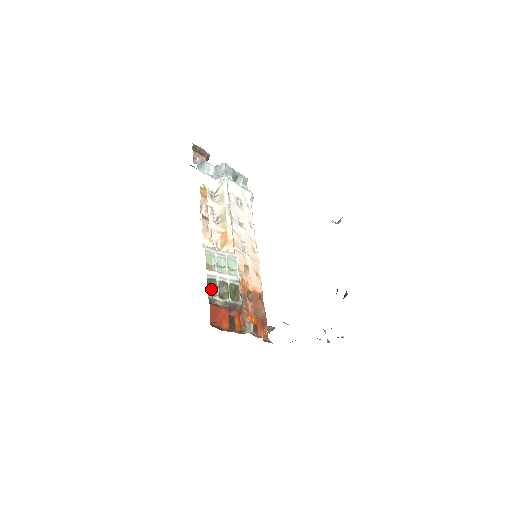
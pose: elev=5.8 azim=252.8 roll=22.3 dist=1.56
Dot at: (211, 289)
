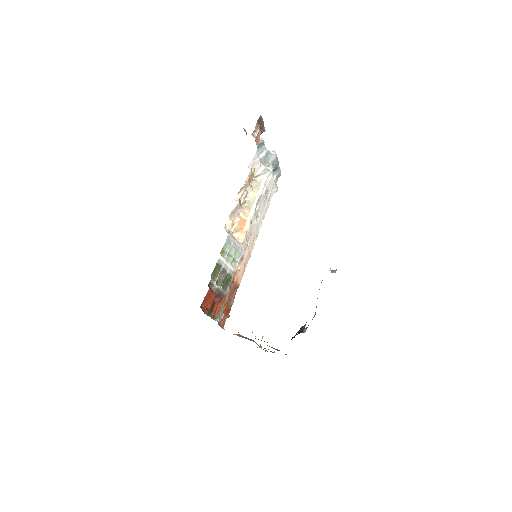
Dot at: (214, 273)
